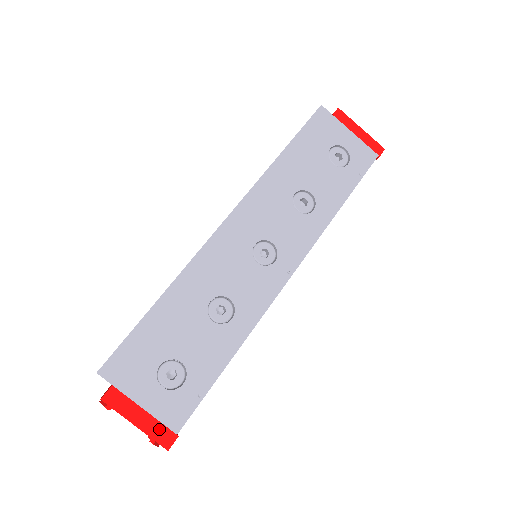
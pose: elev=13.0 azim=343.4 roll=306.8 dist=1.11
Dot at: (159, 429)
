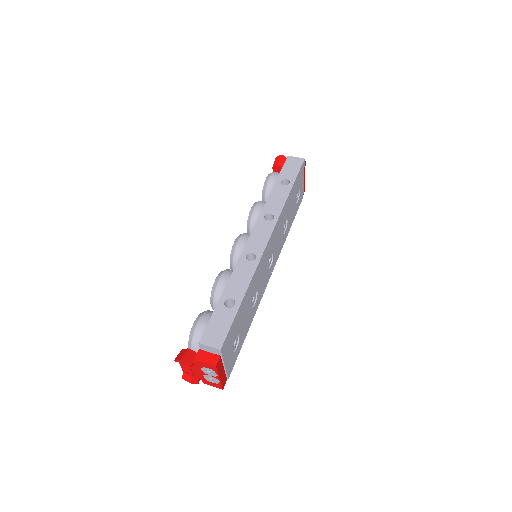
Dot at: (224, 378)
